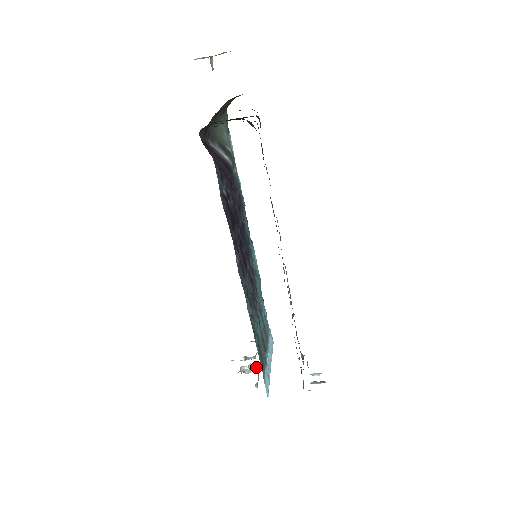
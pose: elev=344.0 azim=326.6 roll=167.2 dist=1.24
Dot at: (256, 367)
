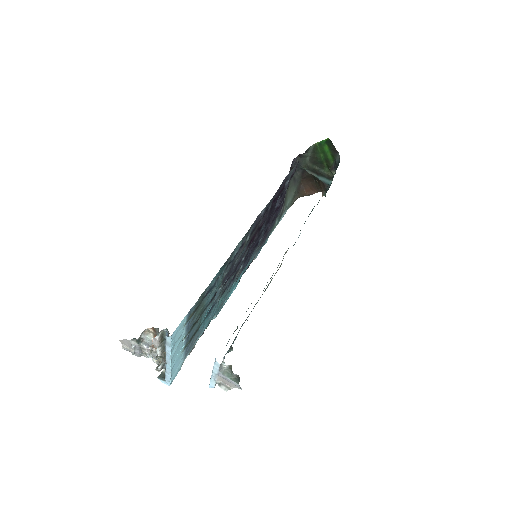
Dot at: occluded
